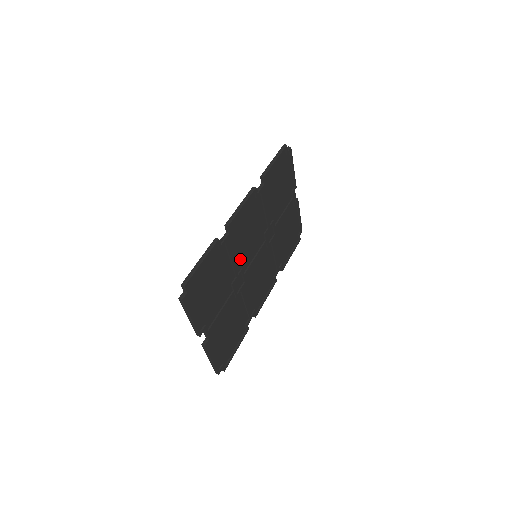
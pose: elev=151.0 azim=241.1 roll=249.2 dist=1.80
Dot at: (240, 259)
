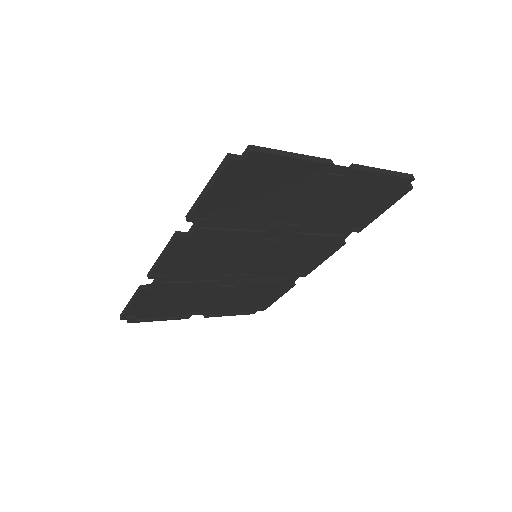
Dot at: (214, 272)
